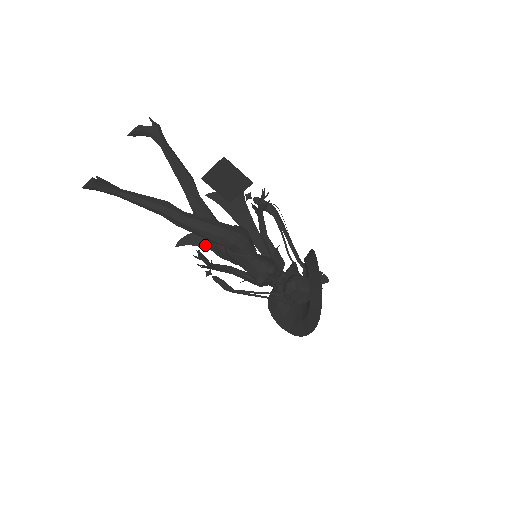
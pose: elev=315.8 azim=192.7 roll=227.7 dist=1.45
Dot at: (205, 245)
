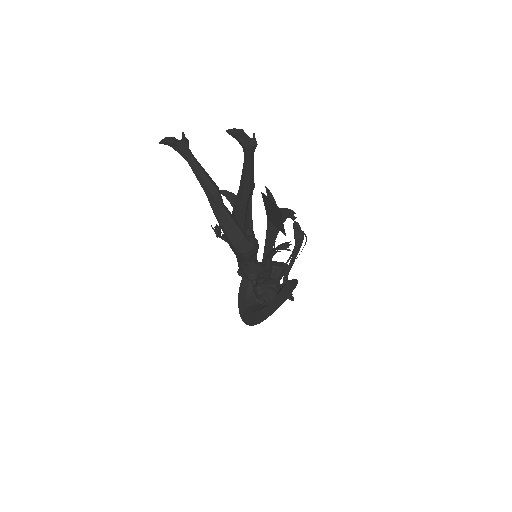
Dot at: occluded
